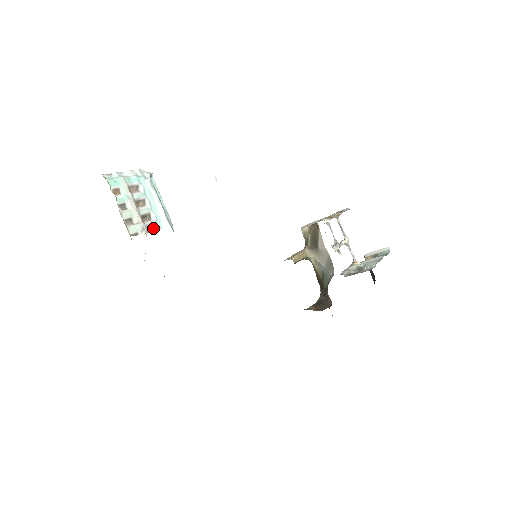
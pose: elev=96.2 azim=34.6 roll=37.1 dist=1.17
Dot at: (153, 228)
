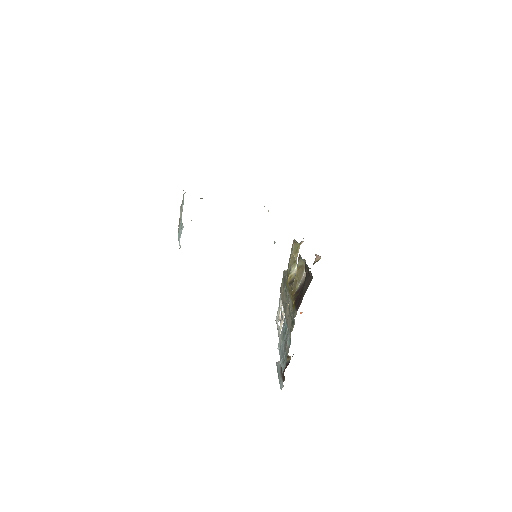
Dot at: (179, 227)
